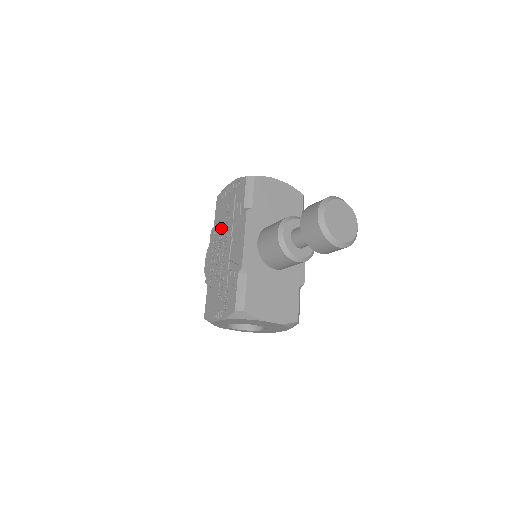
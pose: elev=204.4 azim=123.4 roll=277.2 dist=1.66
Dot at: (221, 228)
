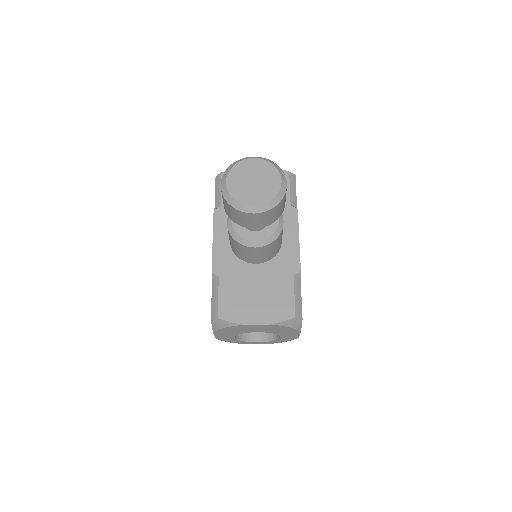
Dot at: occluded
